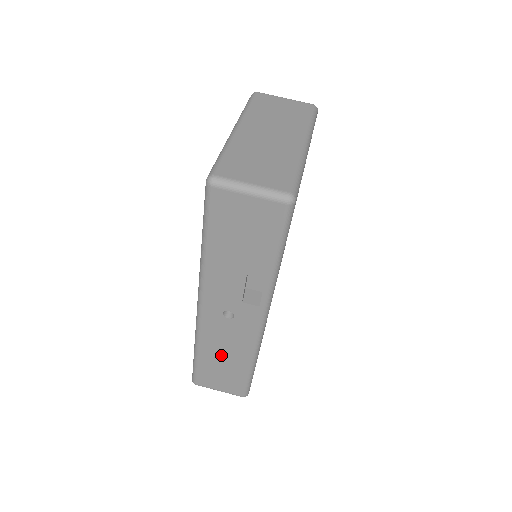
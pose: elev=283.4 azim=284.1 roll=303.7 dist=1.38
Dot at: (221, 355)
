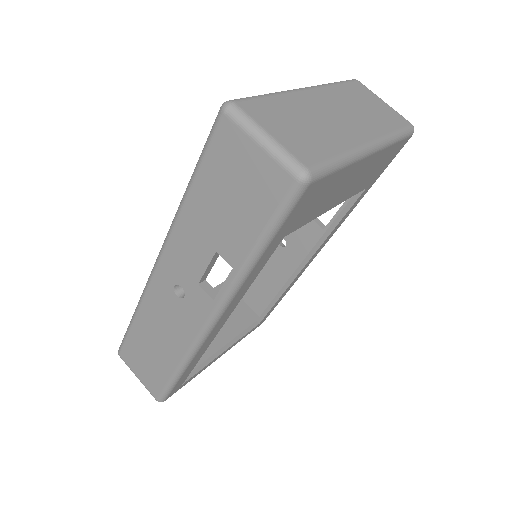
Dot at: (154, 336)
